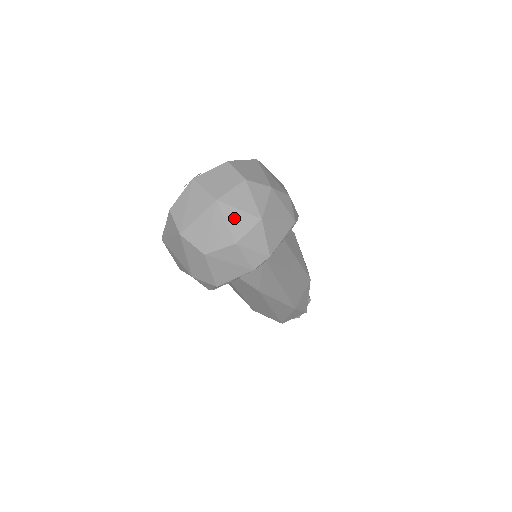
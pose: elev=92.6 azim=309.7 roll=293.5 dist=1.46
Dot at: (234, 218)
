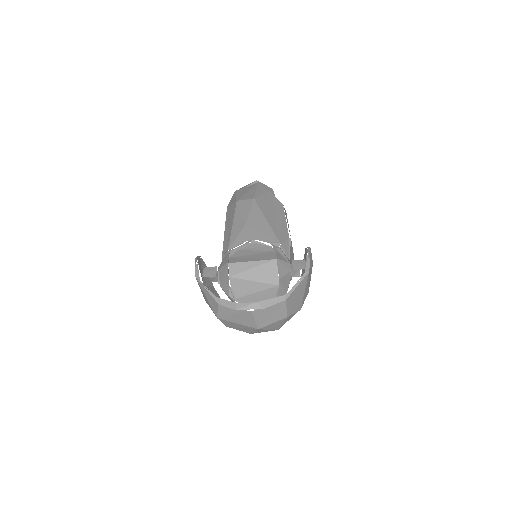
Dot at: (261, 331)
